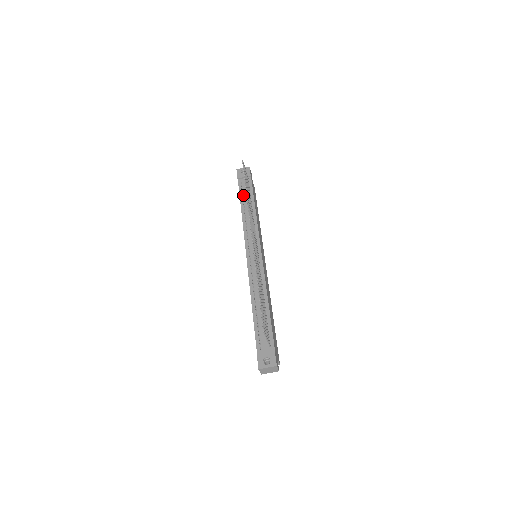
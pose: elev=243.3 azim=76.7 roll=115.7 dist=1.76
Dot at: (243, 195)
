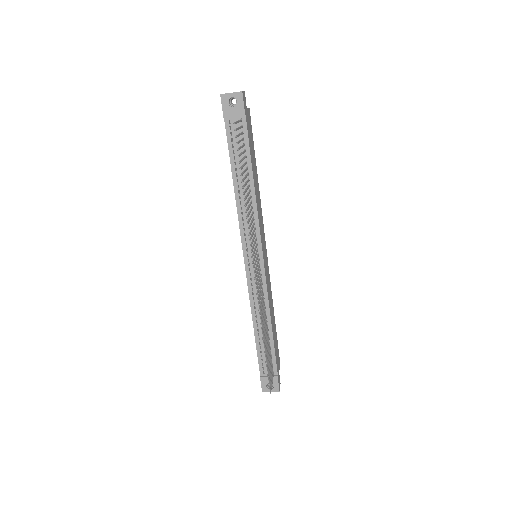
Dot at: (235, 156)
